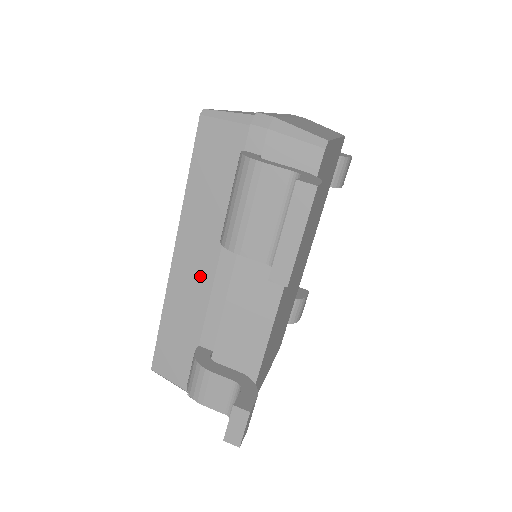
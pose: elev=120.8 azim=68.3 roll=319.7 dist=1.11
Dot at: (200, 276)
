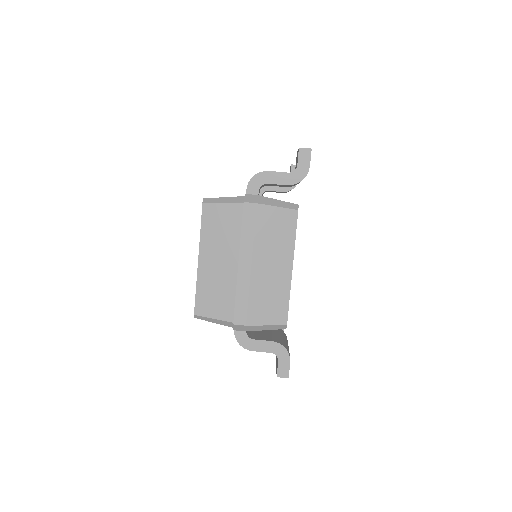
Dot at: occluded
